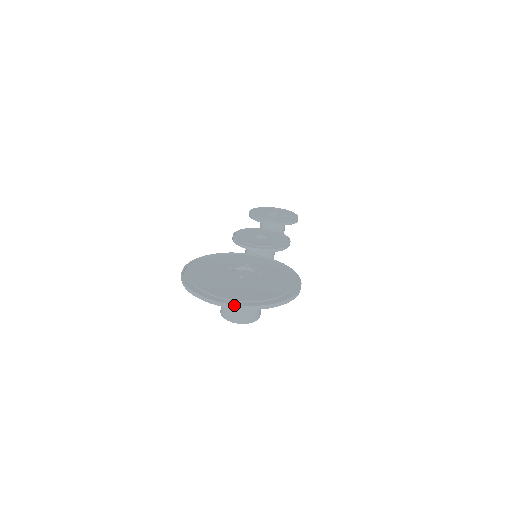
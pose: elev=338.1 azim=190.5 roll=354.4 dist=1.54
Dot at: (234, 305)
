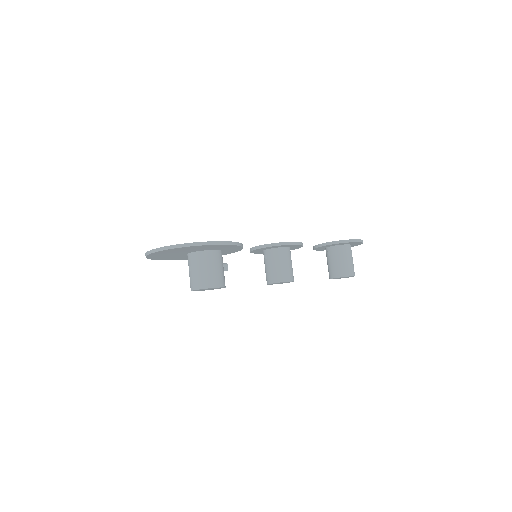
Dot at: (148, 252)
